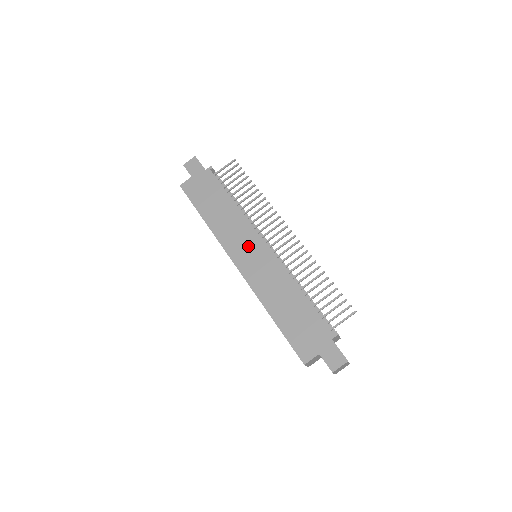
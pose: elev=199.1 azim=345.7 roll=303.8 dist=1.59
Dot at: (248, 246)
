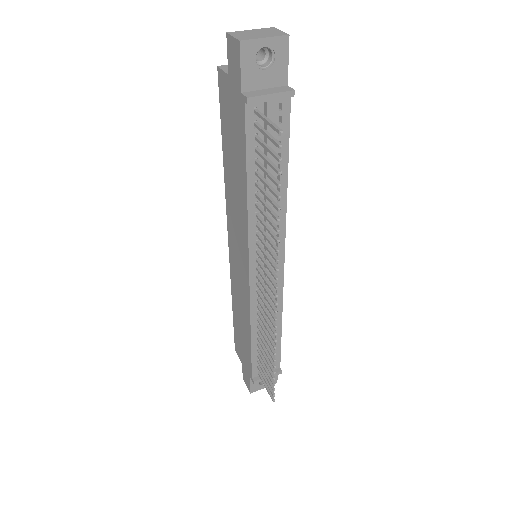
Dot at: (239, 250)
